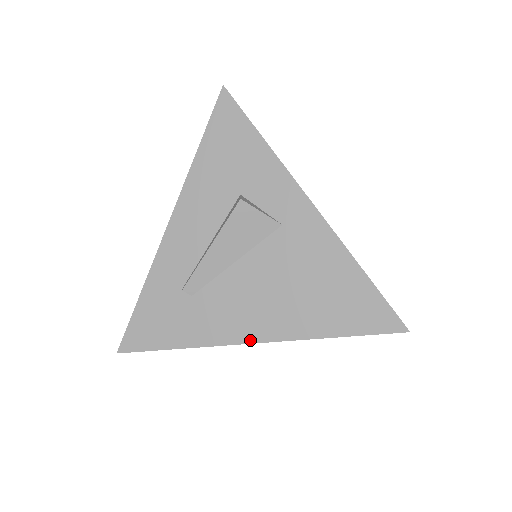
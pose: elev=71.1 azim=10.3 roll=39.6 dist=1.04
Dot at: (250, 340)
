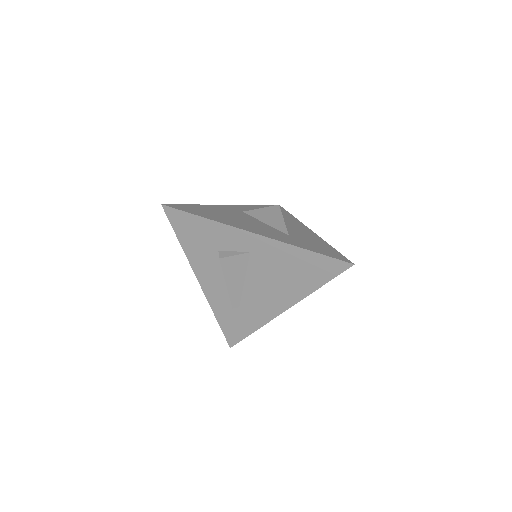
Dot at: (282, 311)
